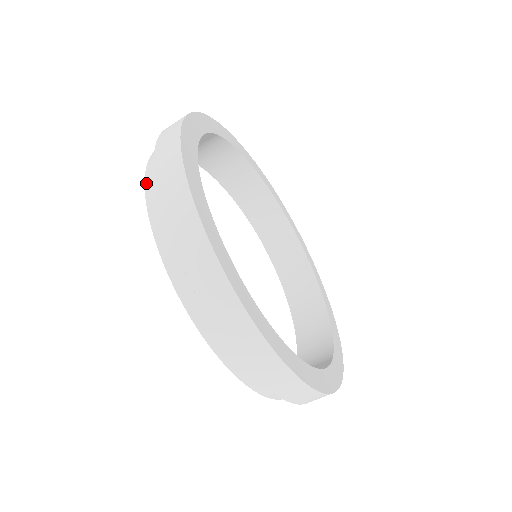
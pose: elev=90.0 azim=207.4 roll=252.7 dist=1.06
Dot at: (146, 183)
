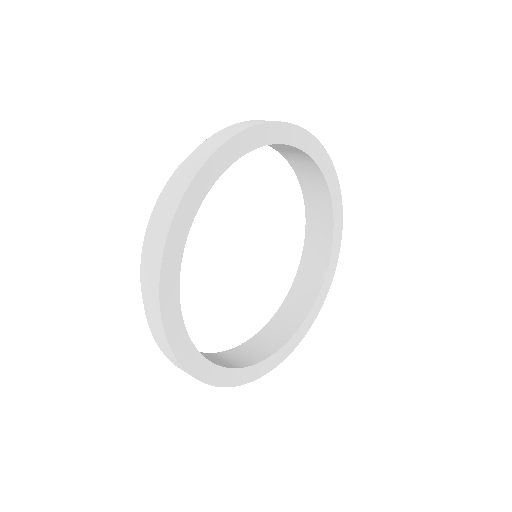
Dot at: occluded
